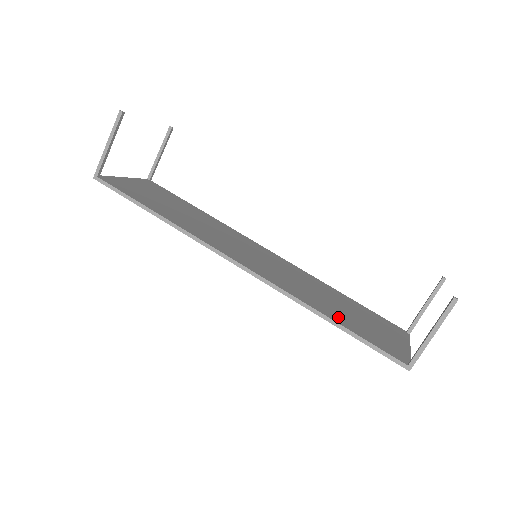
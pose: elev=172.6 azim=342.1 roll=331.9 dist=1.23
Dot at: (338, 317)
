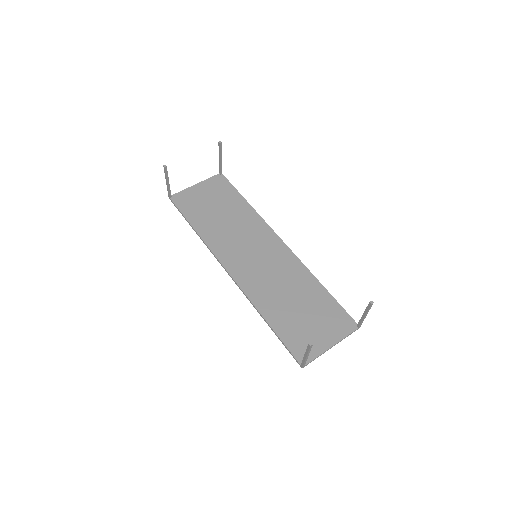
Dot at: (278, 319)
